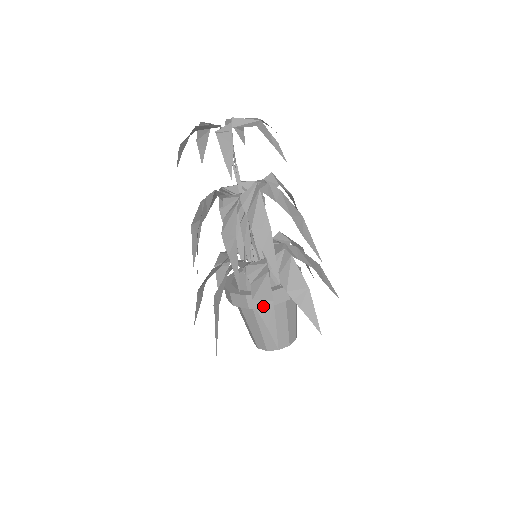
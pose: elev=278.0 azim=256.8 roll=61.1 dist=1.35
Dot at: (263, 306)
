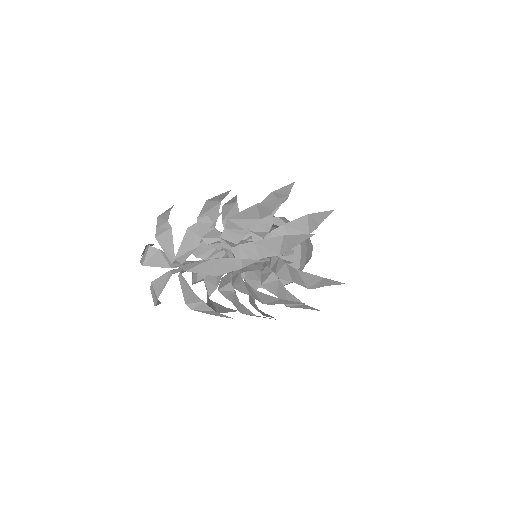
Dot at: (298, 307)
